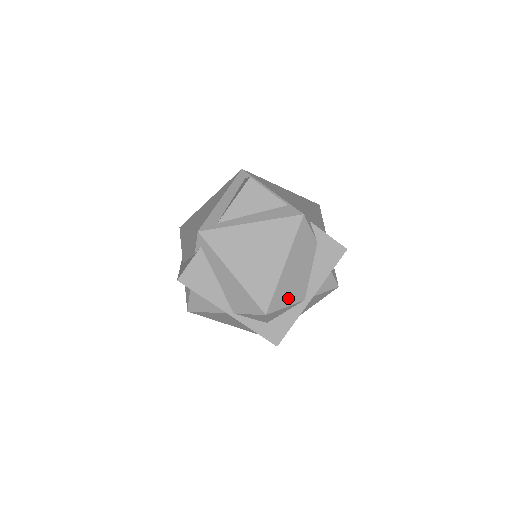
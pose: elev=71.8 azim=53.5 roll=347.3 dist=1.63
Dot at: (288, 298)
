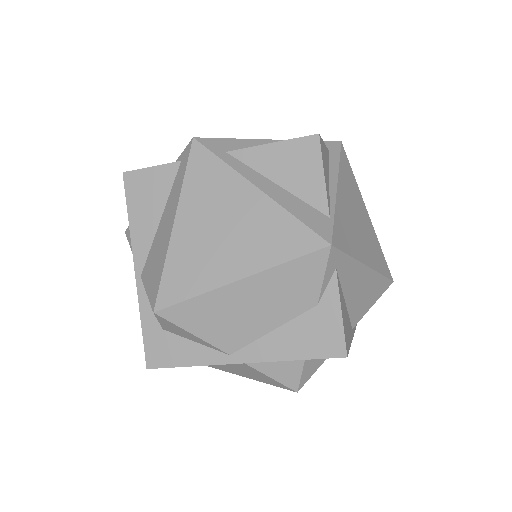
Dot at: (207, 327)
